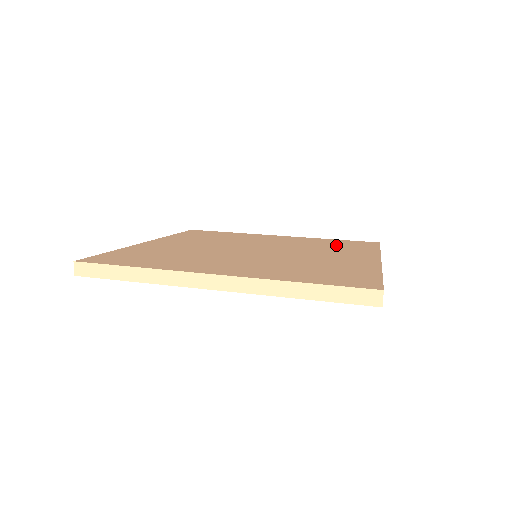
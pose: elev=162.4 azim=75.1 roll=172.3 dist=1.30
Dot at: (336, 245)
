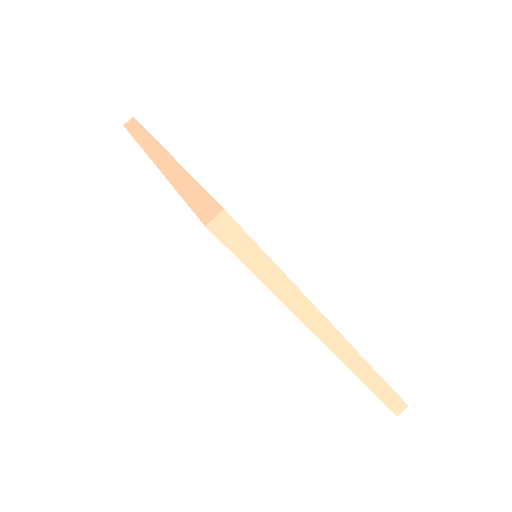
Dot at: occluded
